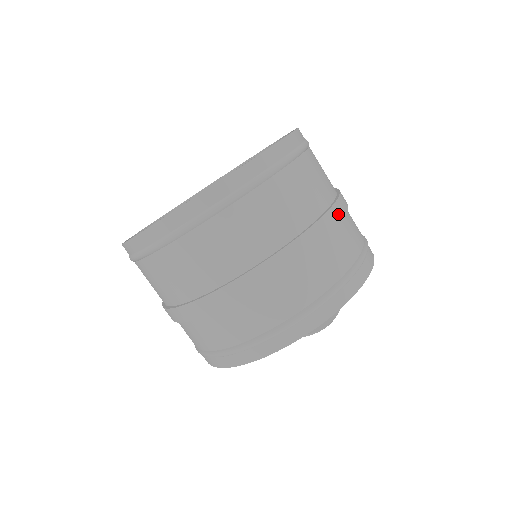
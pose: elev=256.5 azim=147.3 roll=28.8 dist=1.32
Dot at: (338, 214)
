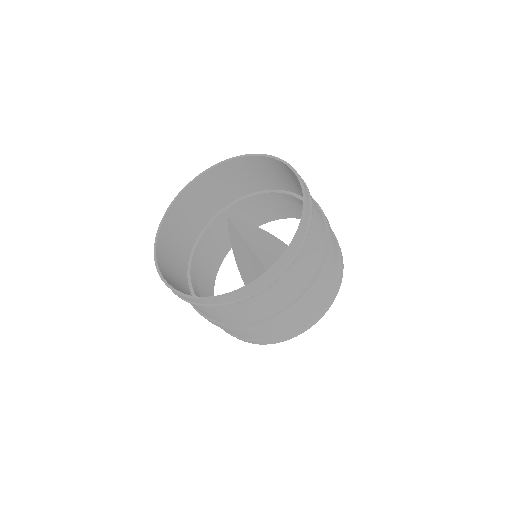
Dot at: occluded
